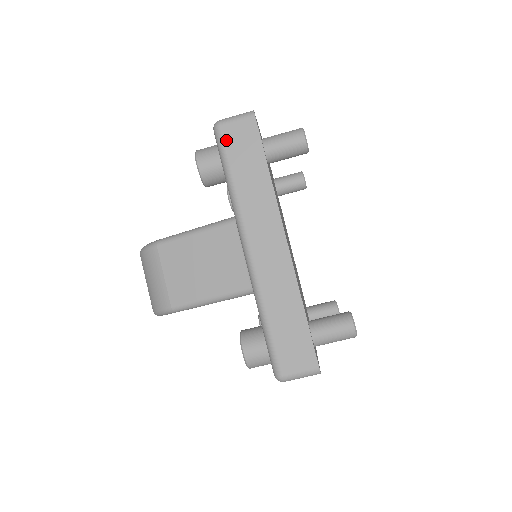
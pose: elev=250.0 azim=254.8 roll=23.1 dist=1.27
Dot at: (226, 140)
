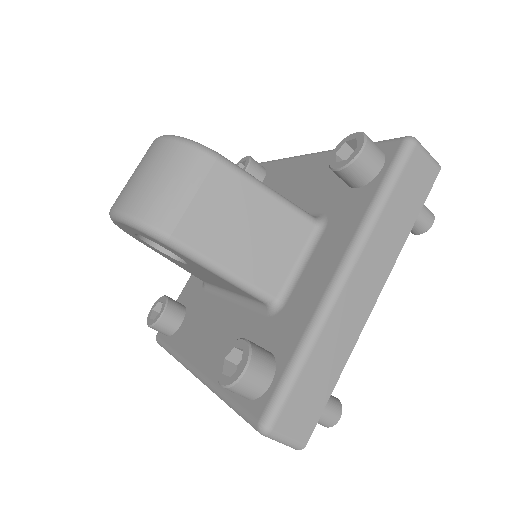
Dot at: (410, 162)
